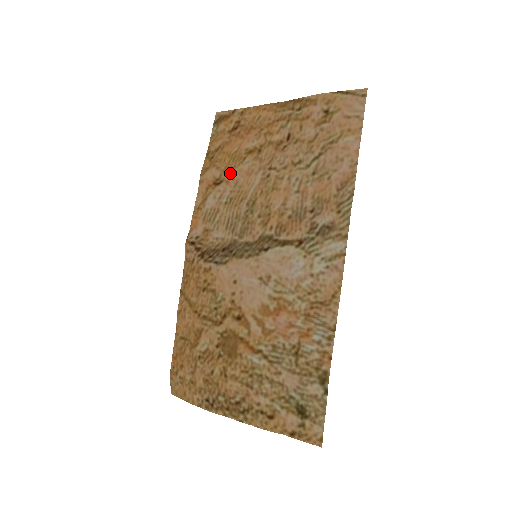
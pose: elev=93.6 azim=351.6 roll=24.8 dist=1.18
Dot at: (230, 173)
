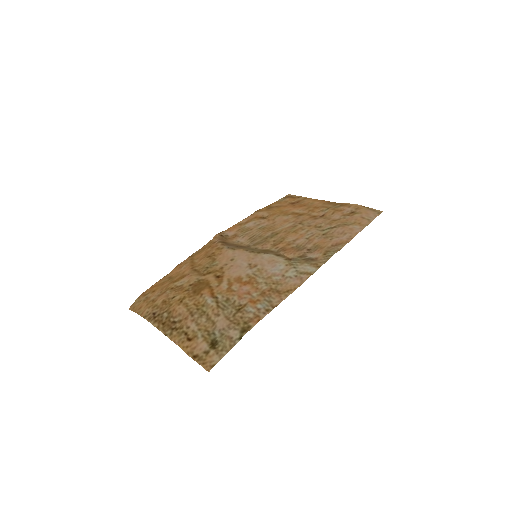
Dot at: (274, 217)
